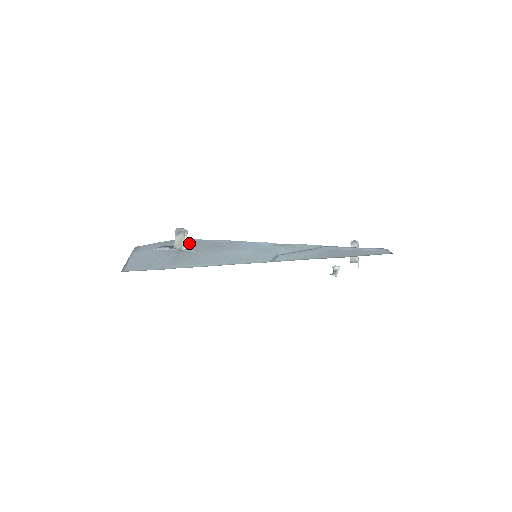
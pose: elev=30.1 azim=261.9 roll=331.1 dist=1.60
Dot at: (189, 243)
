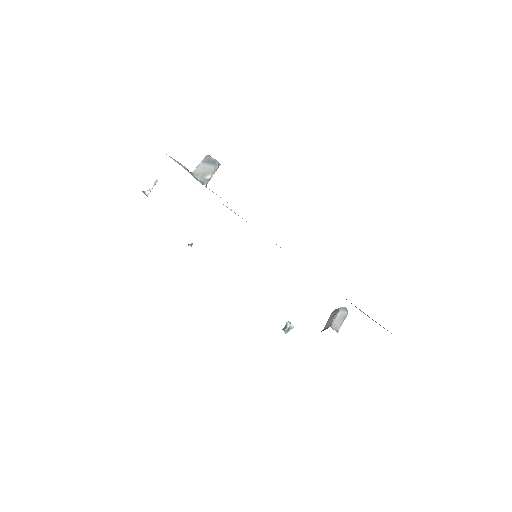
Dot at: occluded
